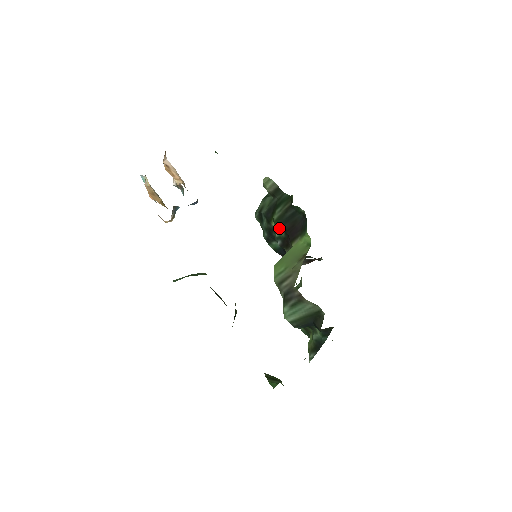
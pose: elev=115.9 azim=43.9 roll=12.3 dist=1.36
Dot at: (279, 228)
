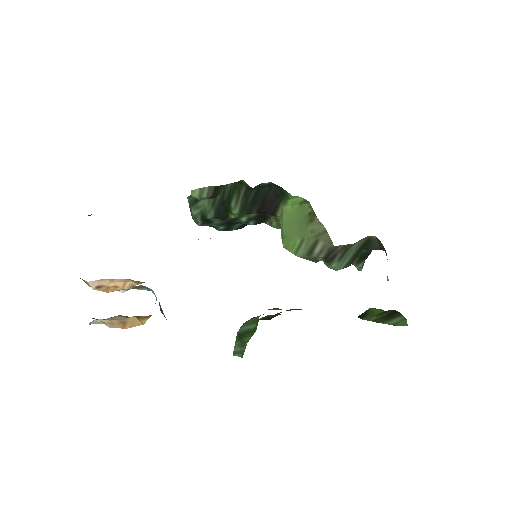
Dot at: (247, 215)
